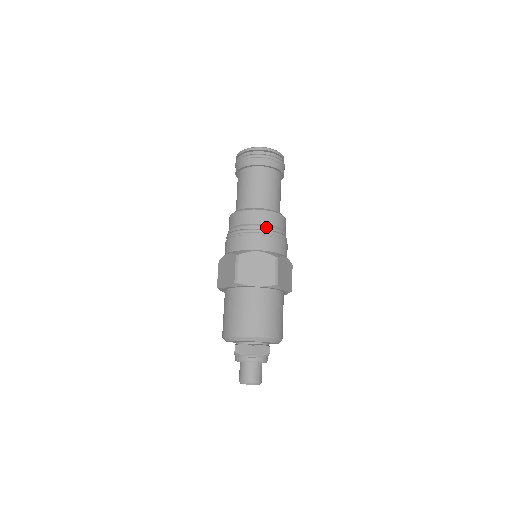
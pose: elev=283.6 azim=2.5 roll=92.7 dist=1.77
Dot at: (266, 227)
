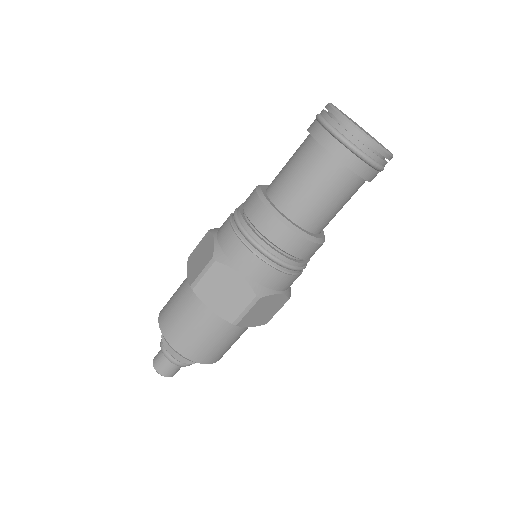
Dot at: (306, 264)
